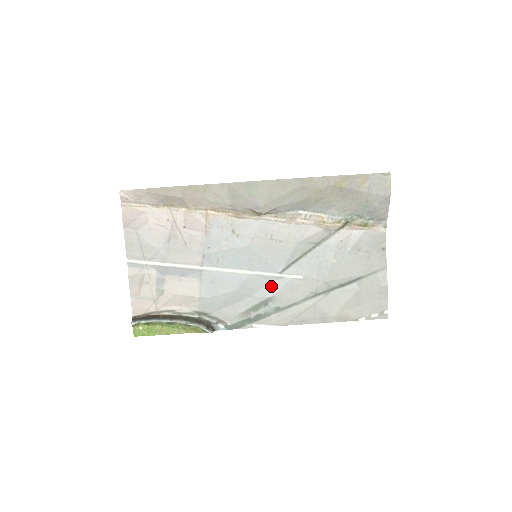
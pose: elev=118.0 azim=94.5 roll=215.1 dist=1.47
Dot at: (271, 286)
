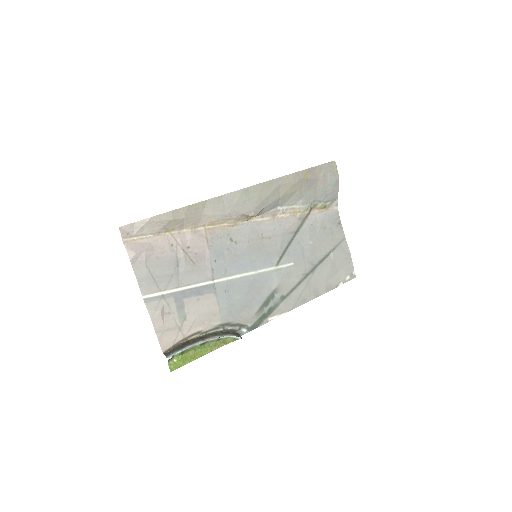
Dot at: (272, 279)
